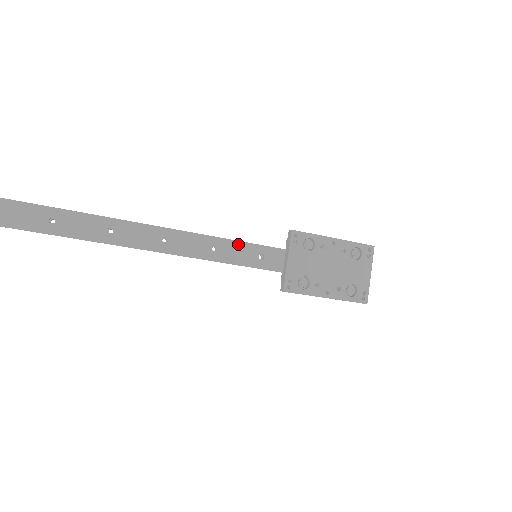
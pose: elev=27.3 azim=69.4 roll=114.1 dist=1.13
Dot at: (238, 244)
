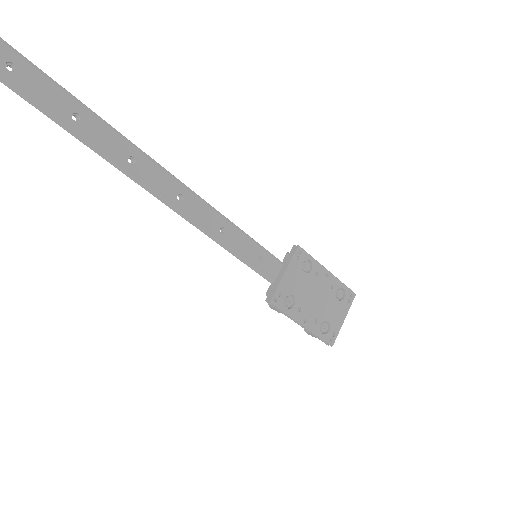
Dot at: (245, 236)
